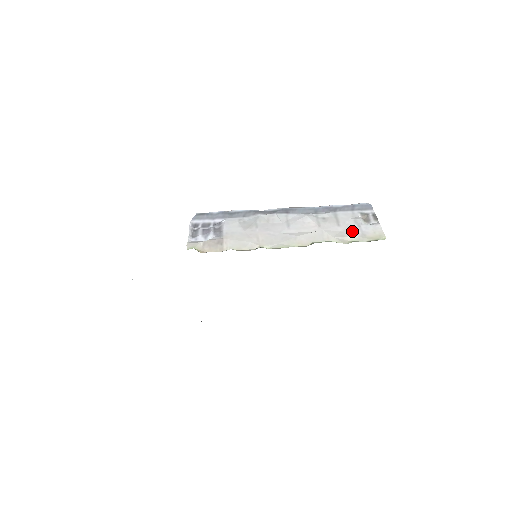
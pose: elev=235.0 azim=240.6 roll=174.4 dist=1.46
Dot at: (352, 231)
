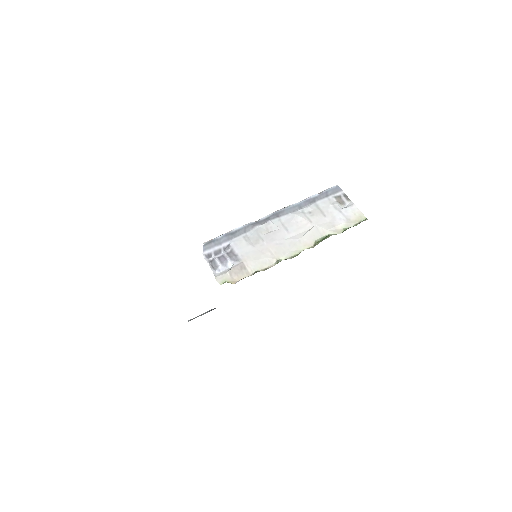
Dot at: (338, 219)
